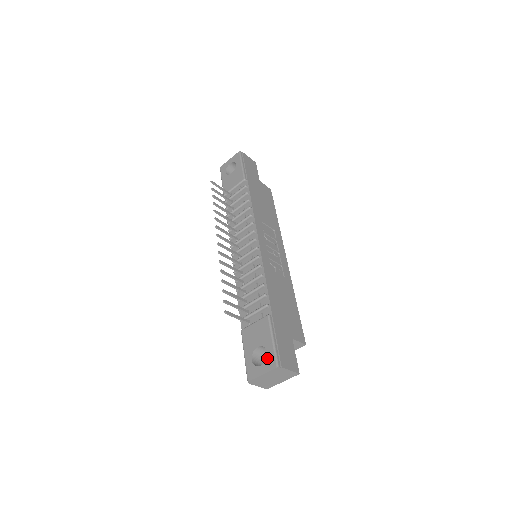
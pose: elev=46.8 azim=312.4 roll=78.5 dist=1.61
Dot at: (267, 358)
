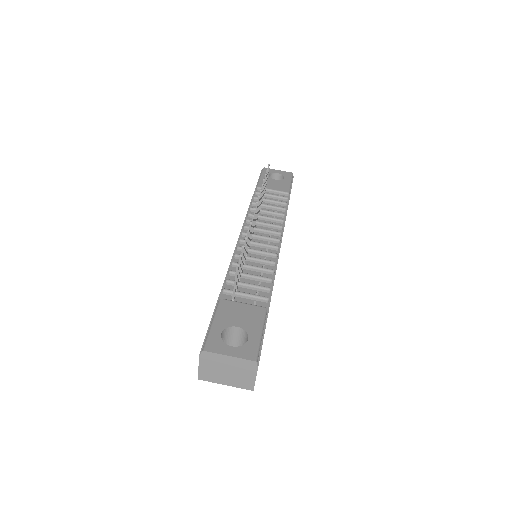
Dot at: (246, 344)
